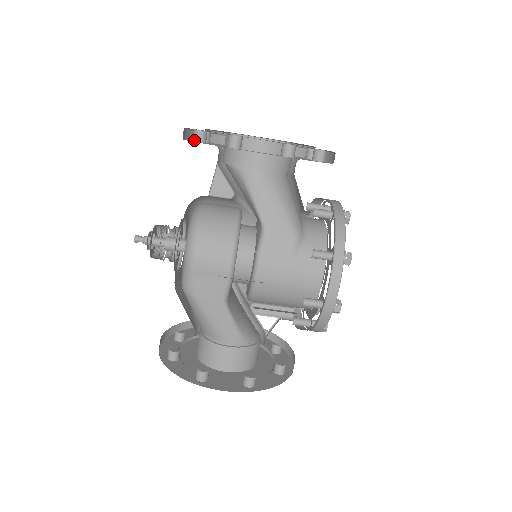
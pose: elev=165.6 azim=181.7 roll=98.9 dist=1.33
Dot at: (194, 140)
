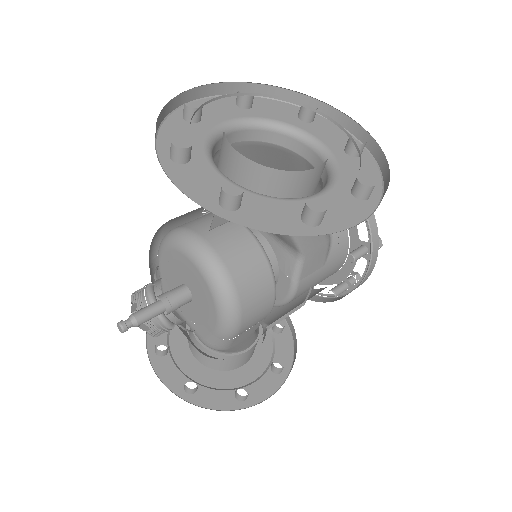
Dot at: (228, 209)
